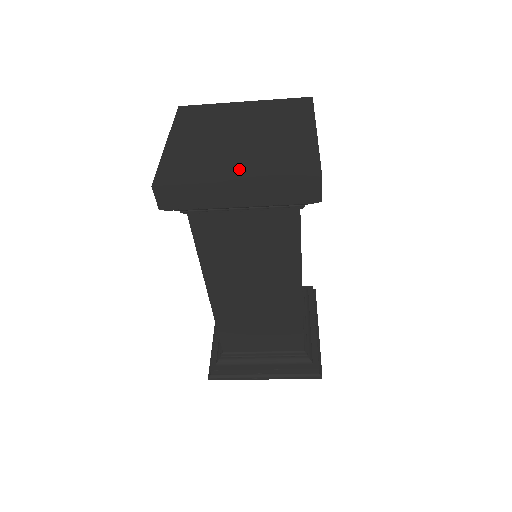
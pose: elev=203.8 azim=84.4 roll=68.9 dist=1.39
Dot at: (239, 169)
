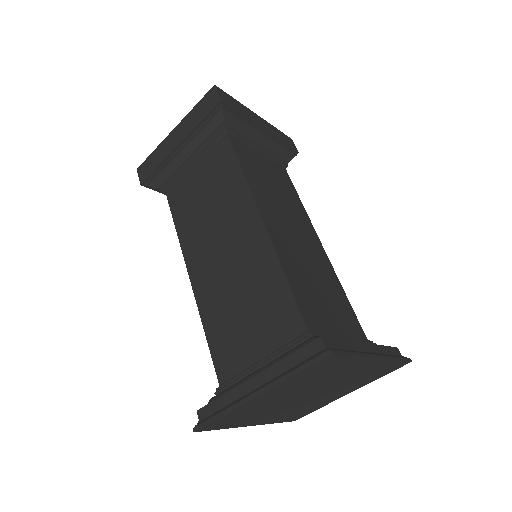
Dot at: occluded
